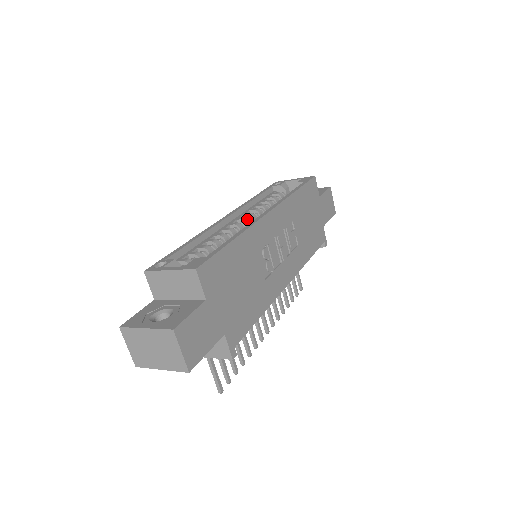
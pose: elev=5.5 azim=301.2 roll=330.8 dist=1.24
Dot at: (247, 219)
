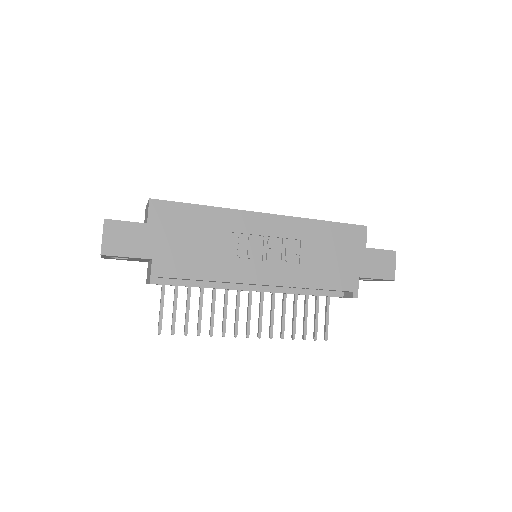
Dot at: occluded
